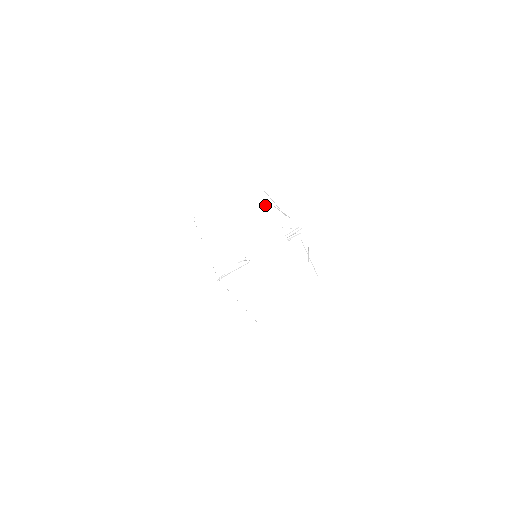
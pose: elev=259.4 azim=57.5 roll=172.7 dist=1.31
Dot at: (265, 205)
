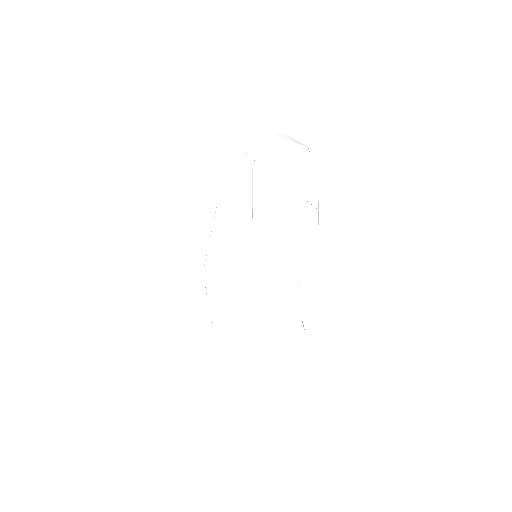
Dot at: (291, 230)
